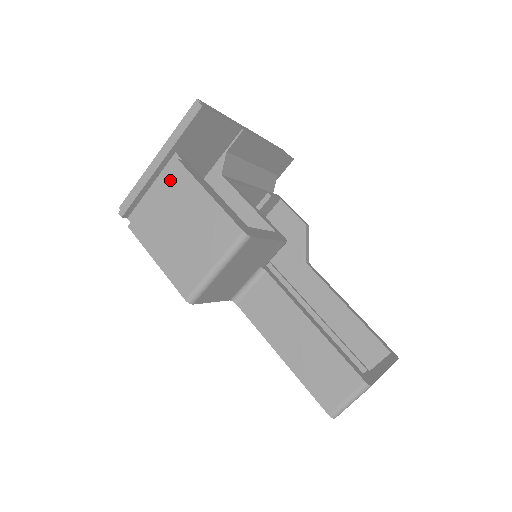
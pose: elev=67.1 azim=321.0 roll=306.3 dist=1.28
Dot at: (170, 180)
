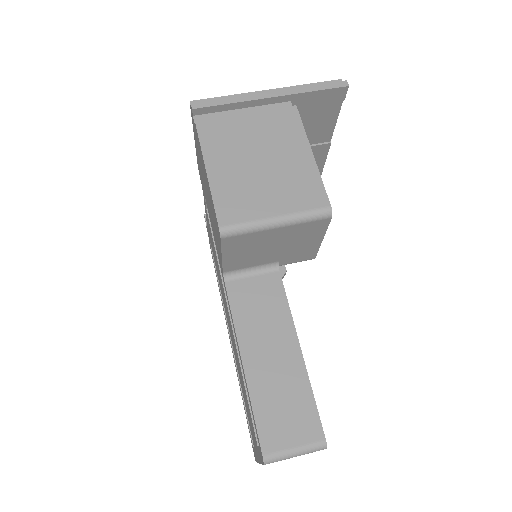
Dot at: (276, 116)
